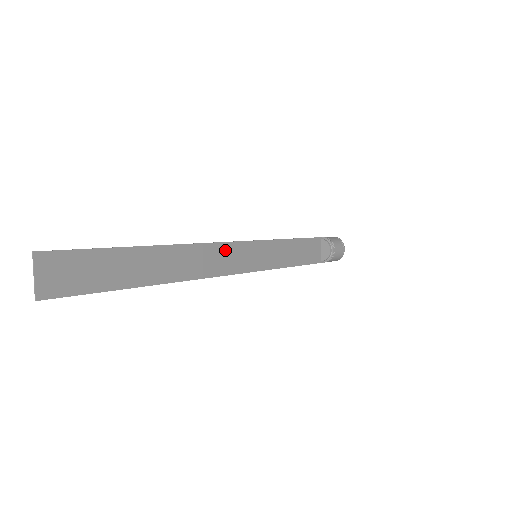
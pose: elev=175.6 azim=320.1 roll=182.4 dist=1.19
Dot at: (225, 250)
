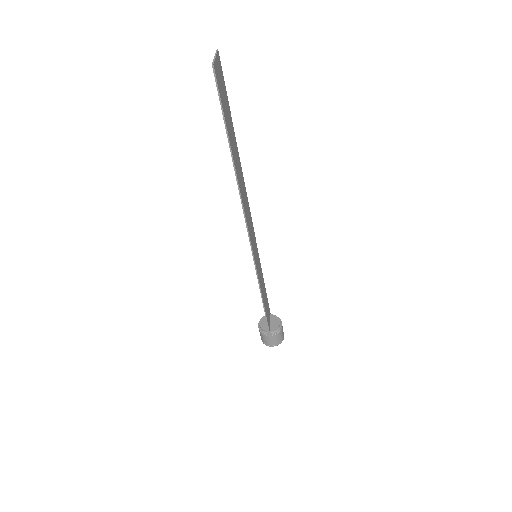
Dot at: (250, 221)
